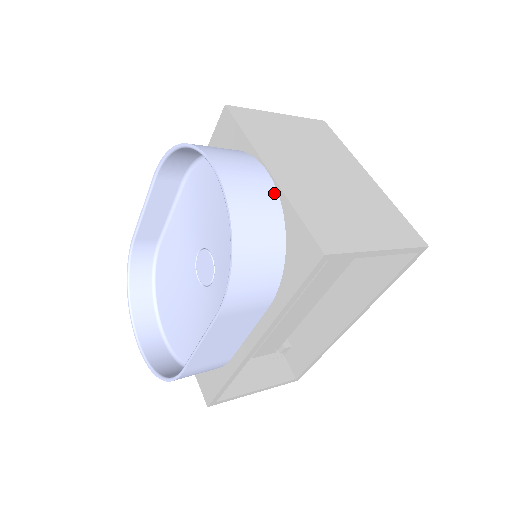
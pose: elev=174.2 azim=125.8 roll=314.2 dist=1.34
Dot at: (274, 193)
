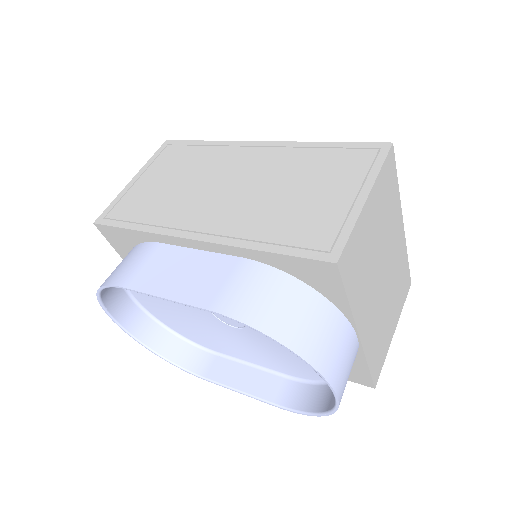
Dot at: occluded
